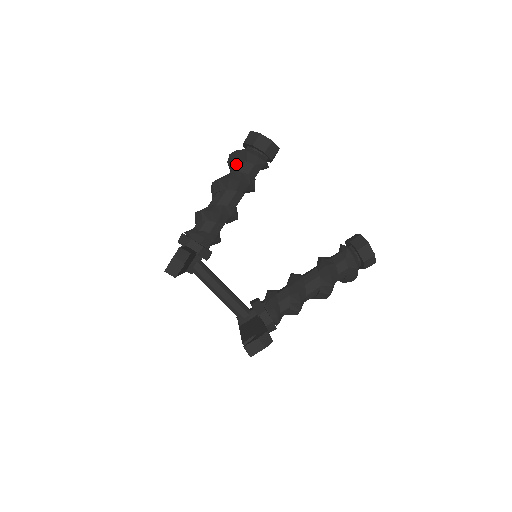
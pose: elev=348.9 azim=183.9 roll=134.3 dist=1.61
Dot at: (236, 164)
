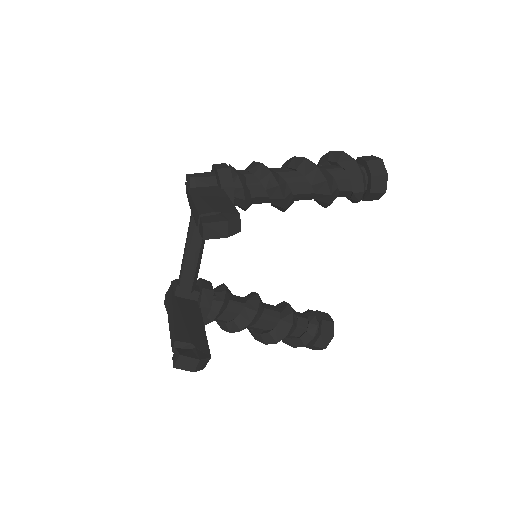
Dot at: (340, 169)
